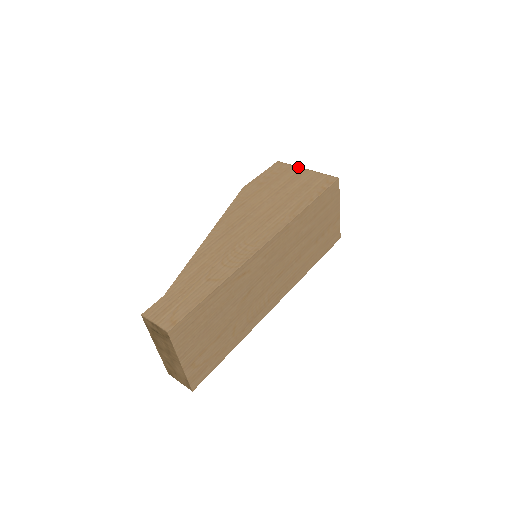
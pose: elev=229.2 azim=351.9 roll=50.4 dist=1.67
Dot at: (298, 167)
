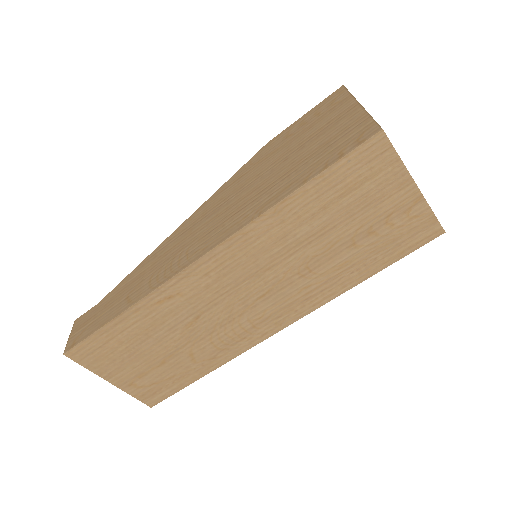
Dot at: (353, 99)
